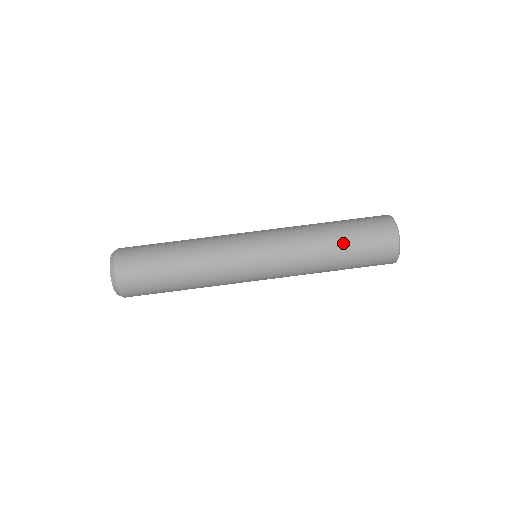
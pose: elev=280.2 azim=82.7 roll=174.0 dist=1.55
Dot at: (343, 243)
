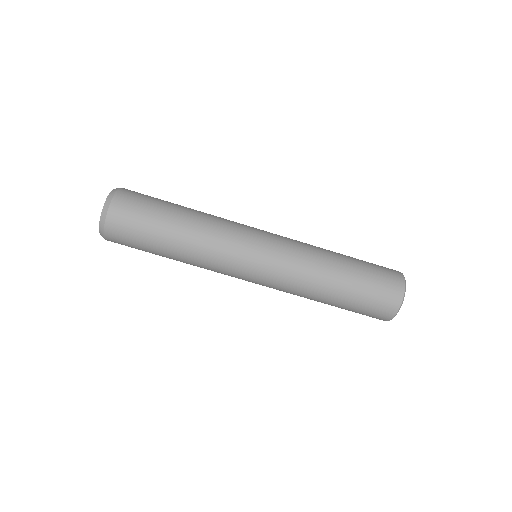
Dot at: (345, 289)
